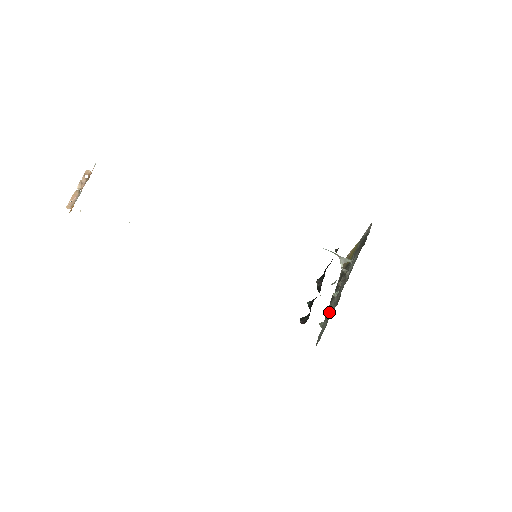
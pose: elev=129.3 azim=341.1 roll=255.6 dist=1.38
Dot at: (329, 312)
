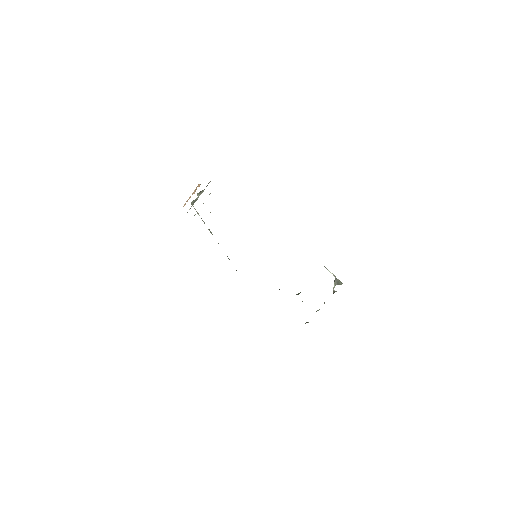
Dot at: occluded
